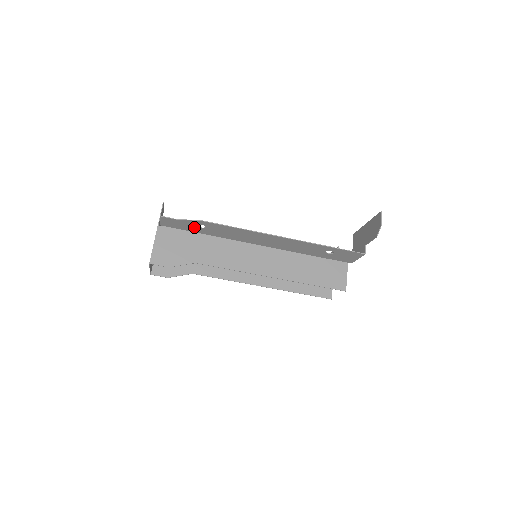
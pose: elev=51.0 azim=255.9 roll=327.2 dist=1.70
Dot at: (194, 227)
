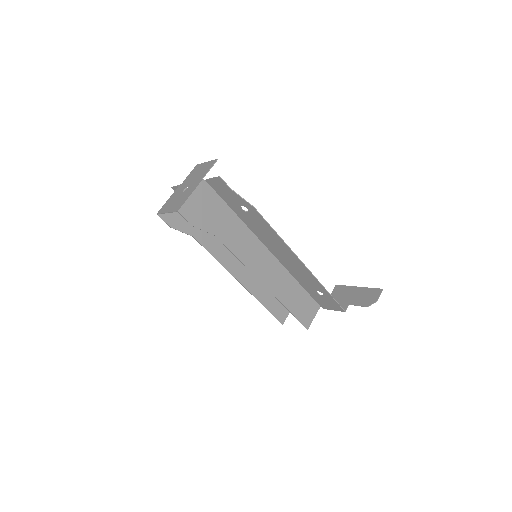
Dot at: (236, 204)
